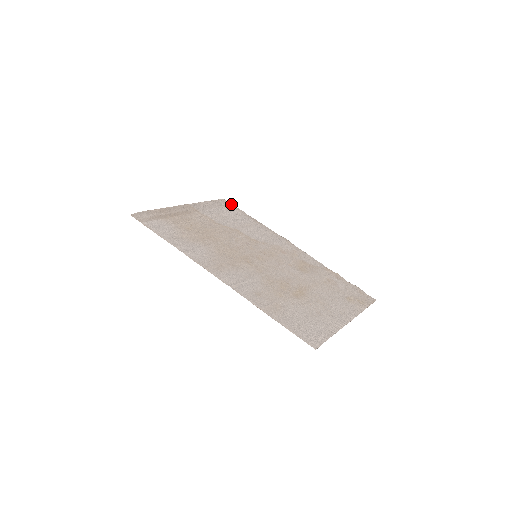
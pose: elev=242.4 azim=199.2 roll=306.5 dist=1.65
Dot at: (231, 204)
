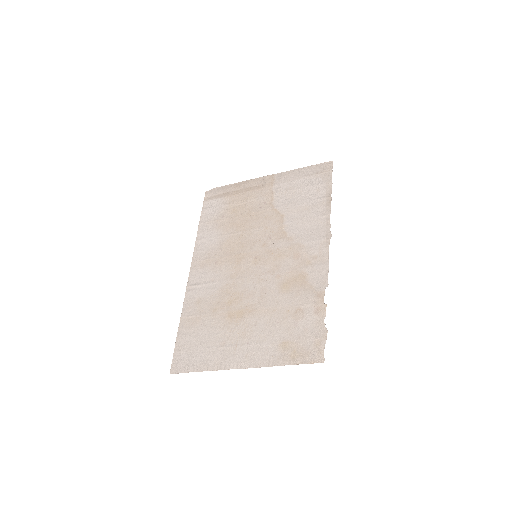
Dot at: (331, 170)
